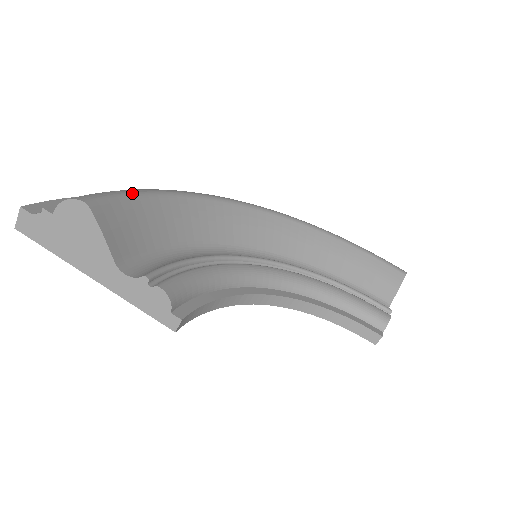
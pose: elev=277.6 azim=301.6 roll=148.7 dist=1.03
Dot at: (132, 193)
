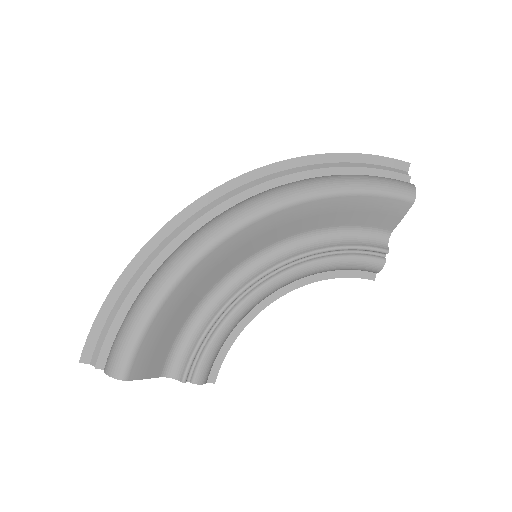
Dot at: (141, 331)
